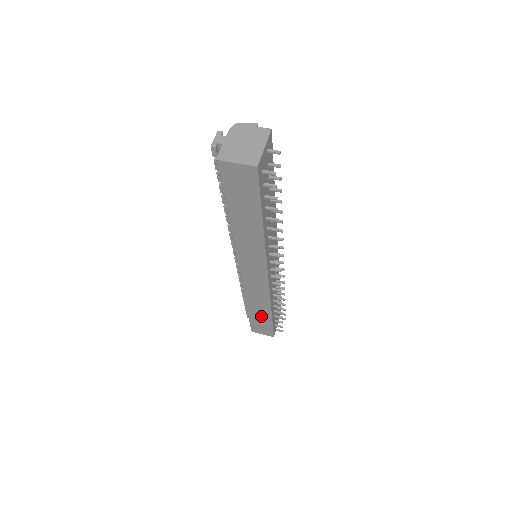
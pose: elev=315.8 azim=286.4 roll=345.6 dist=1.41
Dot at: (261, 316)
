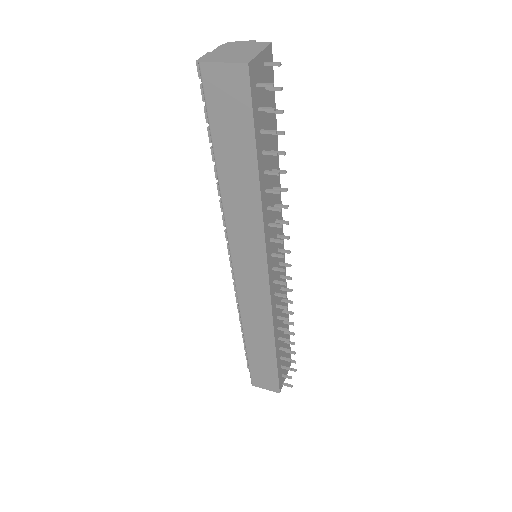
Dot at: (262, 354)
